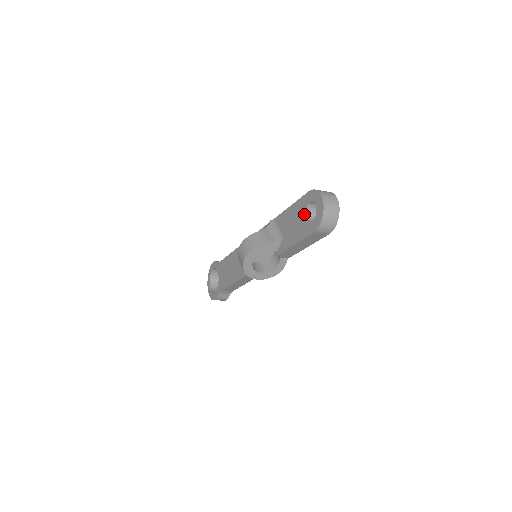
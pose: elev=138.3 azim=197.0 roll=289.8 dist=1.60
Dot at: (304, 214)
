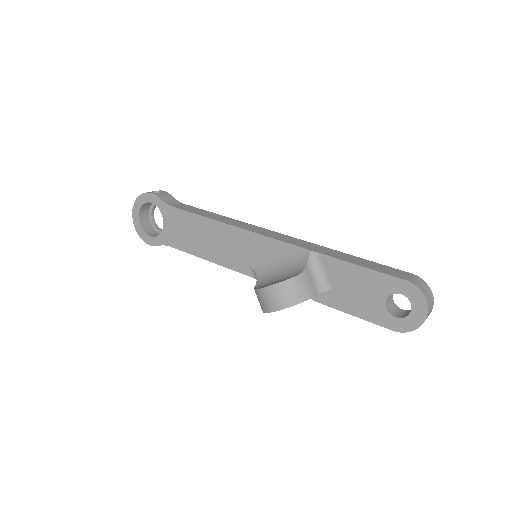
Dot at: (384, 298)
